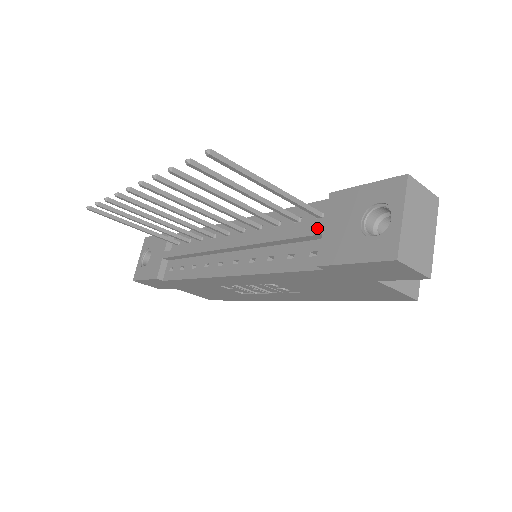
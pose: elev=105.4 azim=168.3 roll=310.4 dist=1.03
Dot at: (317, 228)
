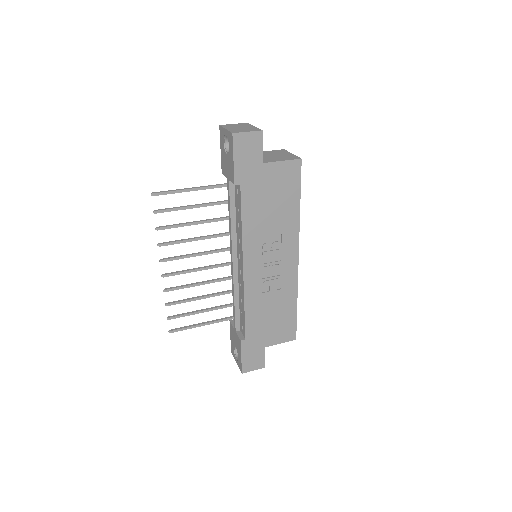
Dot at: (227, 183)
